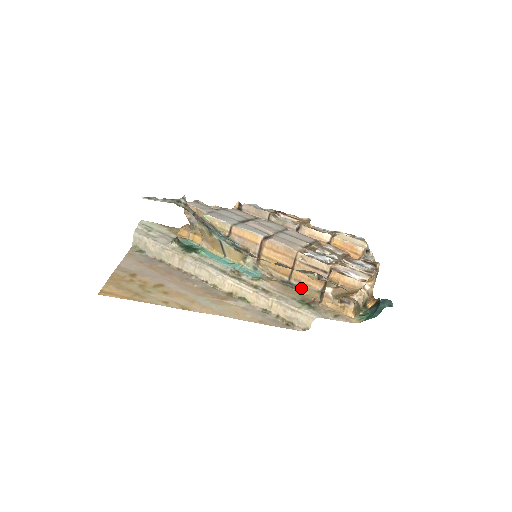
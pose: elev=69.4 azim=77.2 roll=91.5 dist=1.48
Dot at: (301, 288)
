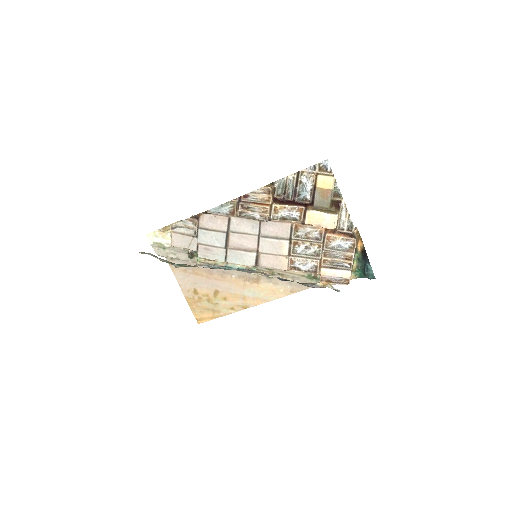
Dot at: occluded
